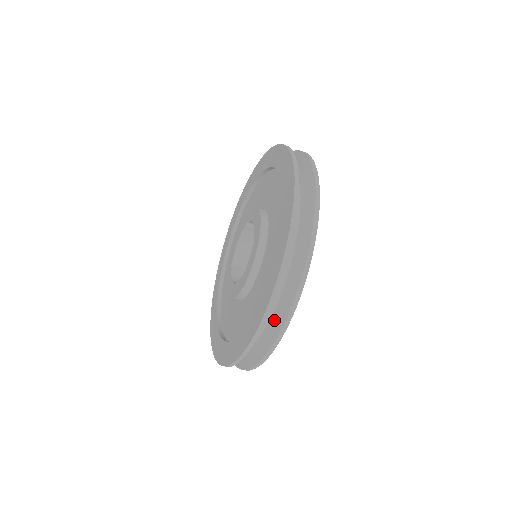
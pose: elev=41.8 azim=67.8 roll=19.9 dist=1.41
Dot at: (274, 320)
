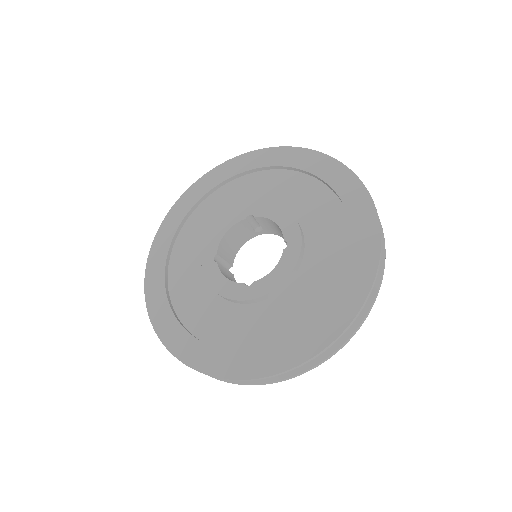
Dot at: occluded
